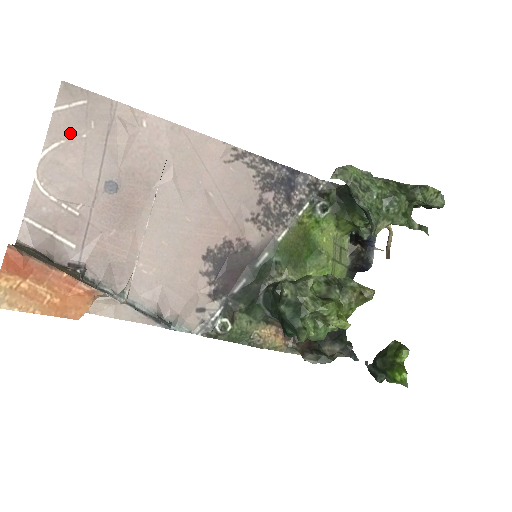
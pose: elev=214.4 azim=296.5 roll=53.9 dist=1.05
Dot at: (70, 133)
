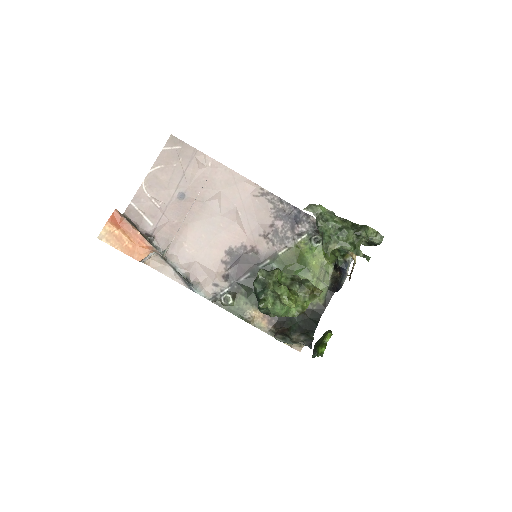
Dot at: (168, 162)
